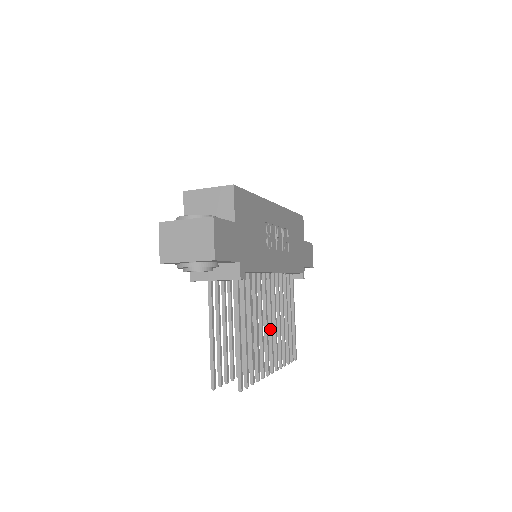
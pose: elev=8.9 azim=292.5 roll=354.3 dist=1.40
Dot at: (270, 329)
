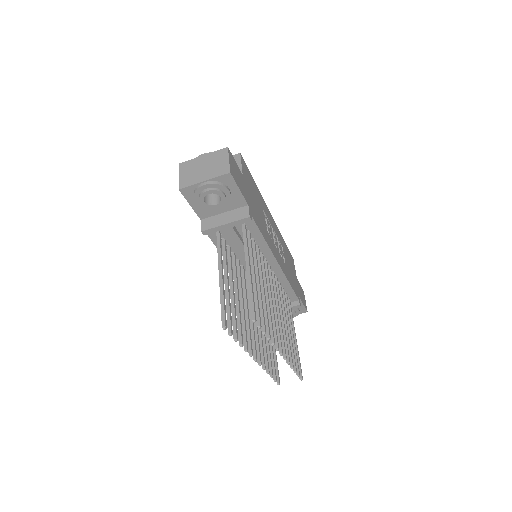
Dot at: (275, 313)
